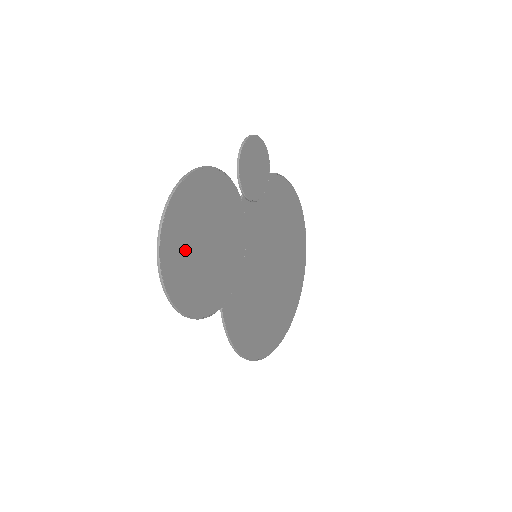
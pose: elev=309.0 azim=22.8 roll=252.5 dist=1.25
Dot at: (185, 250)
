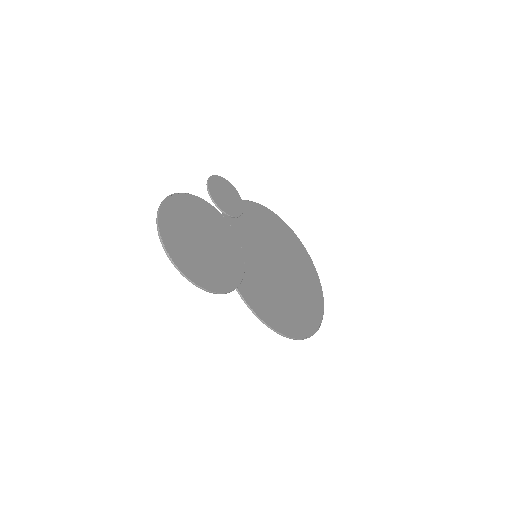
Dot at: (184, 243)
